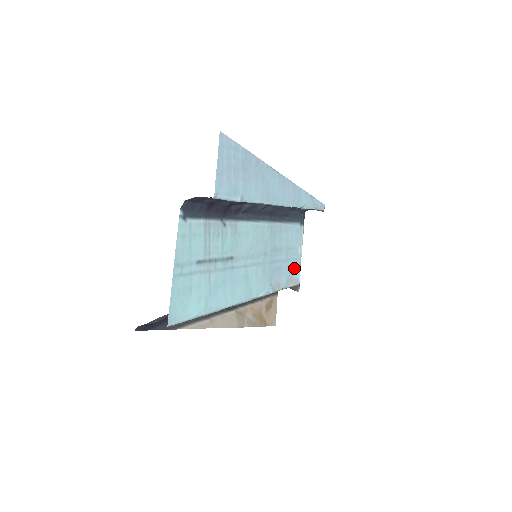
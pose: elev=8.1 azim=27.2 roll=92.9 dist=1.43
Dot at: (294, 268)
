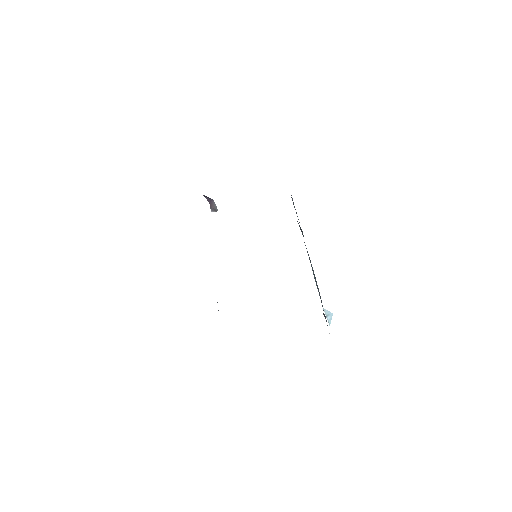
Dot at: occluded
